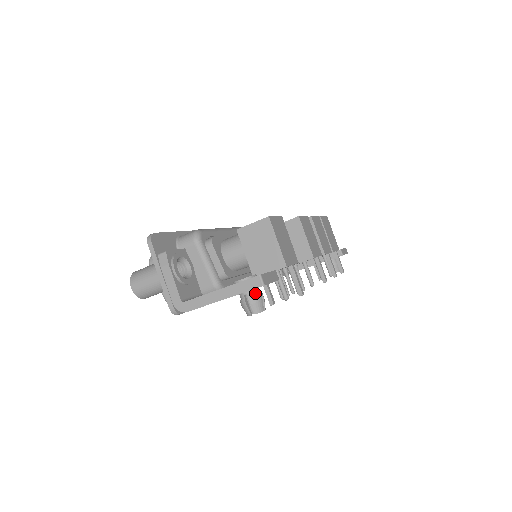
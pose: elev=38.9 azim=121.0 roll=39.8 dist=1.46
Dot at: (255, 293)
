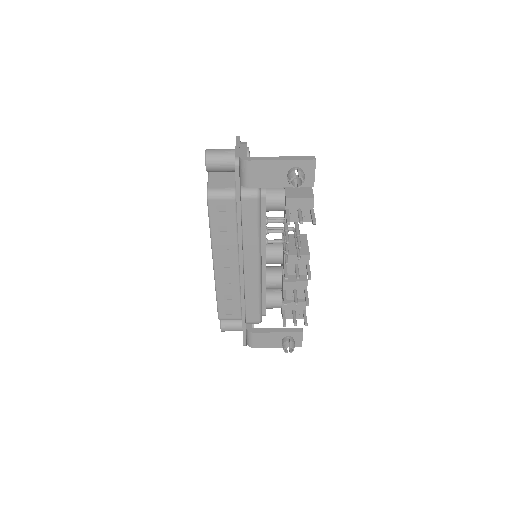
Dot at: (302, 171)
